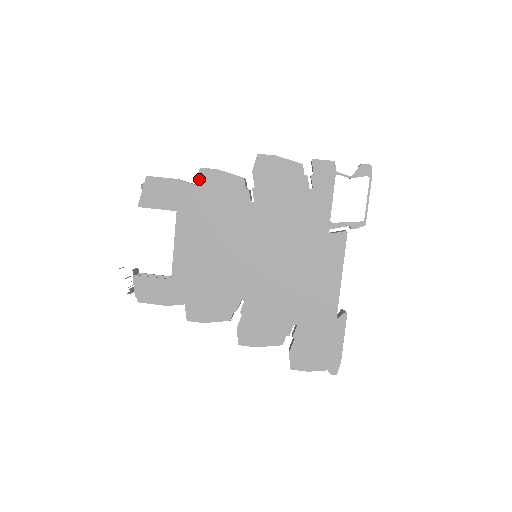
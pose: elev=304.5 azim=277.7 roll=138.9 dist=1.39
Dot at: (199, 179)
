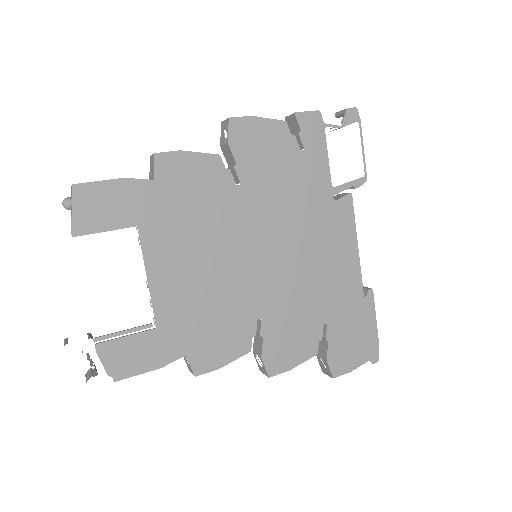
Dot at: (158, 170)
